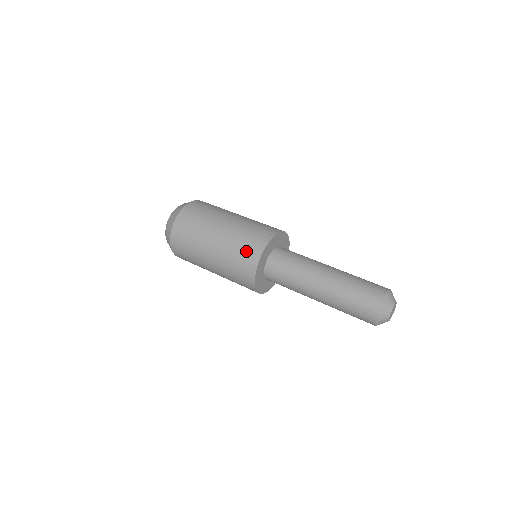
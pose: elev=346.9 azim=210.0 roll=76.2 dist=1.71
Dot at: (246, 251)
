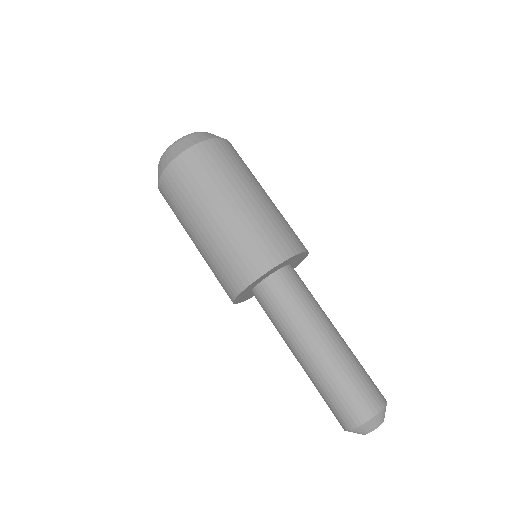
Dot at: (225, 276)
